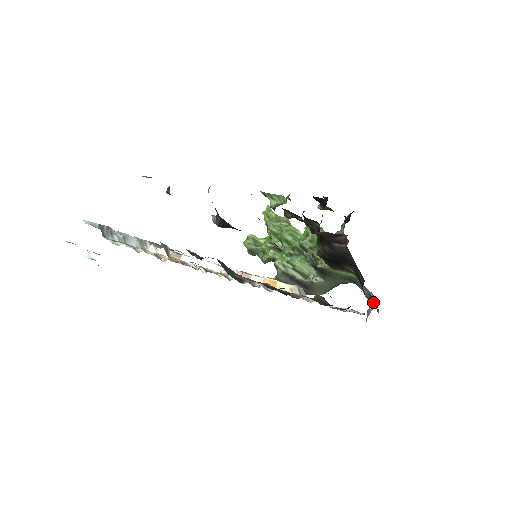
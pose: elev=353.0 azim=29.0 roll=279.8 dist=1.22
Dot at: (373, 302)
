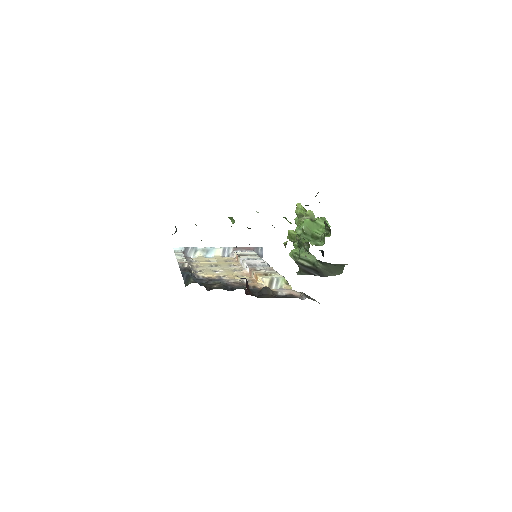
Dot at: occluded
